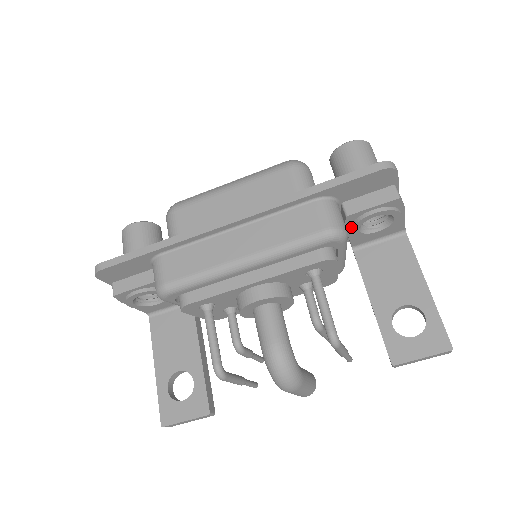
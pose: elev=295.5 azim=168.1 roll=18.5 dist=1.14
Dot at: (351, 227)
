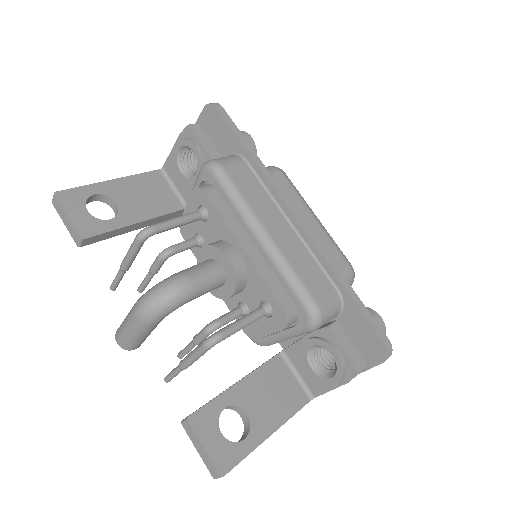
Dot at: (314, 337)
